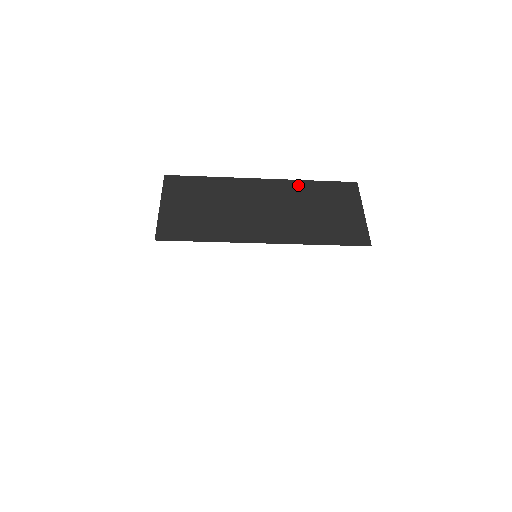
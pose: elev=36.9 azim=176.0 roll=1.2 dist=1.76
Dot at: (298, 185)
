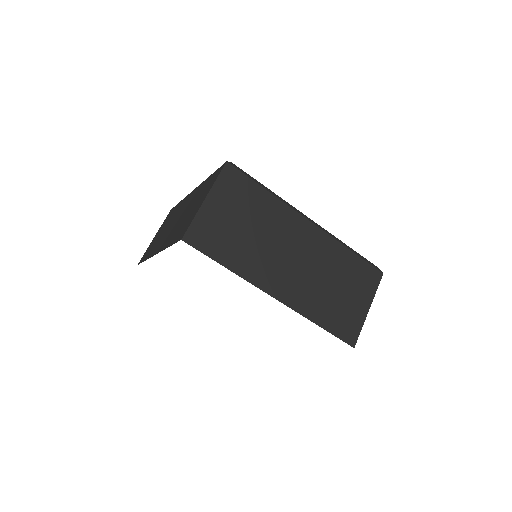
Dot at: (200, 187)
